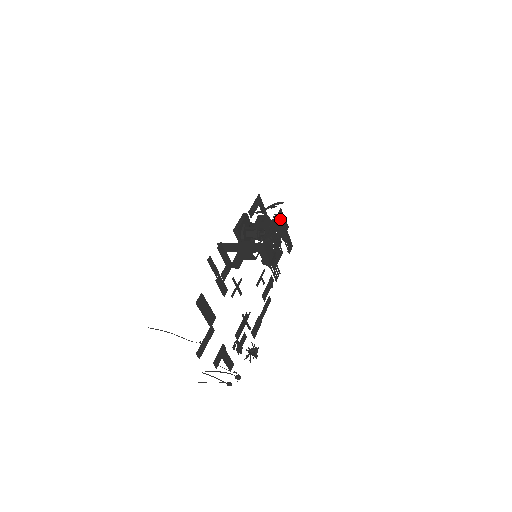
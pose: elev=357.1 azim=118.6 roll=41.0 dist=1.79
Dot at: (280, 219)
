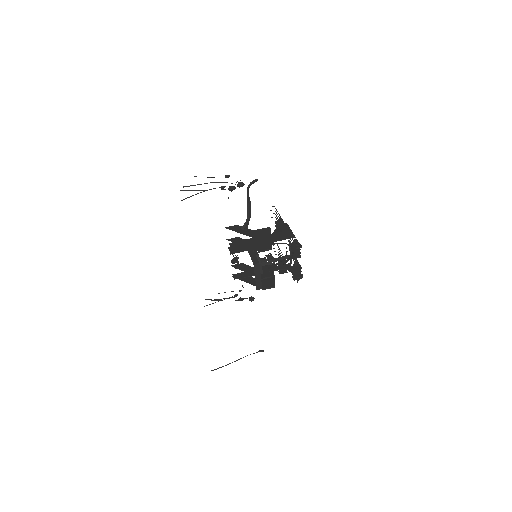
Dot at: (299, 249)
